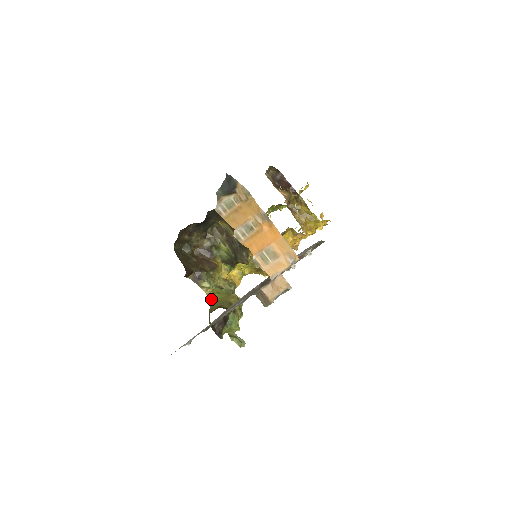
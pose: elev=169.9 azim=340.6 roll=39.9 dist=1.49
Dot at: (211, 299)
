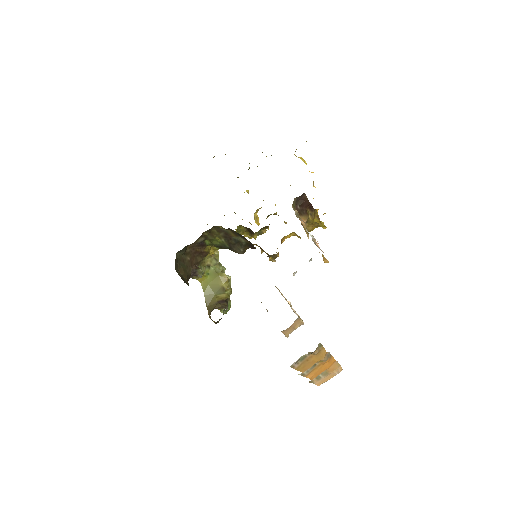
Dot at: (203, 284)
